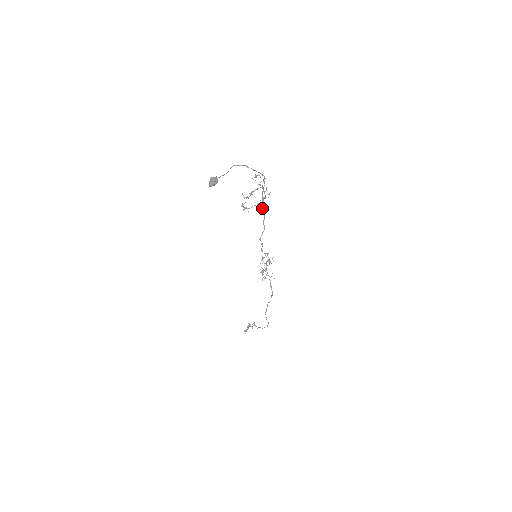
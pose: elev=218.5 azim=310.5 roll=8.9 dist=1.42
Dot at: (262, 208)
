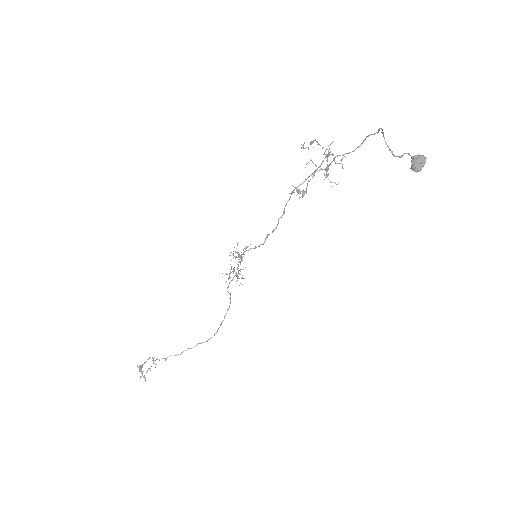
Dot at: occluded
